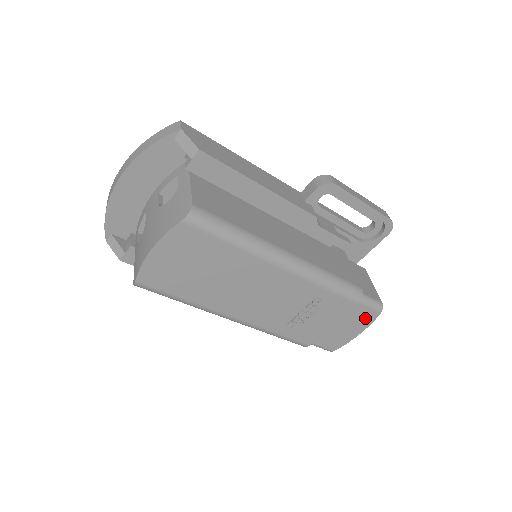
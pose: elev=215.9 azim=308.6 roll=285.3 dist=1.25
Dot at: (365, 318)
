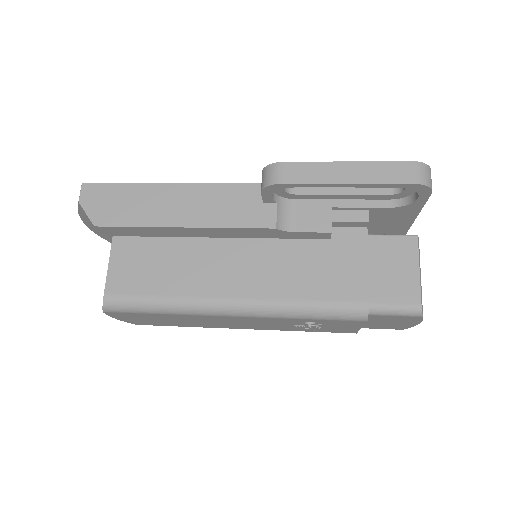
Dot at: (405, 319)
